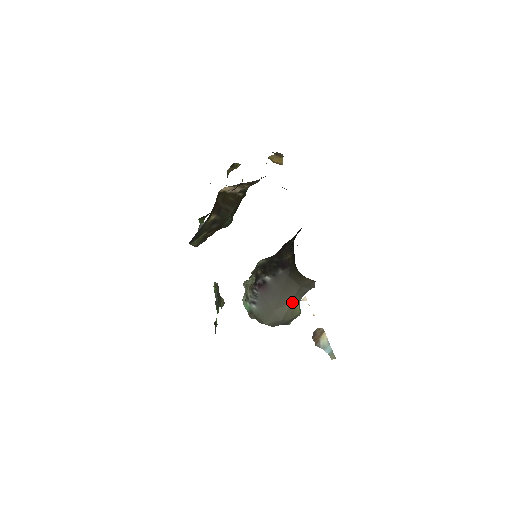
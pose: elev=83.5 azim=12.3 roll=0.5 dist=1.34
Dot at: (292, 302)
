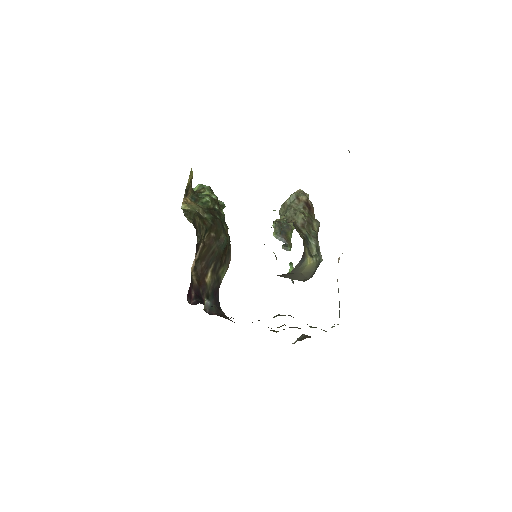
Dot at: (300, 272)
